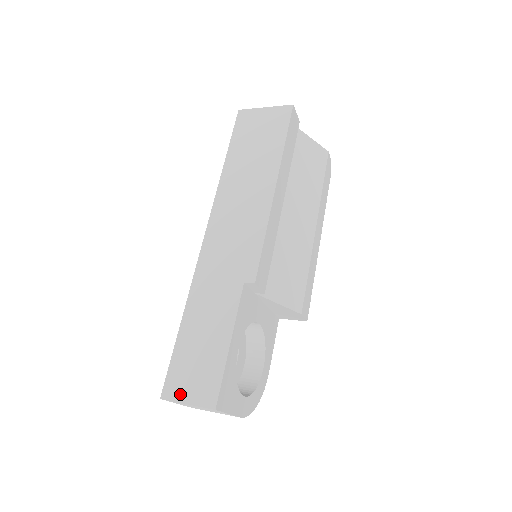
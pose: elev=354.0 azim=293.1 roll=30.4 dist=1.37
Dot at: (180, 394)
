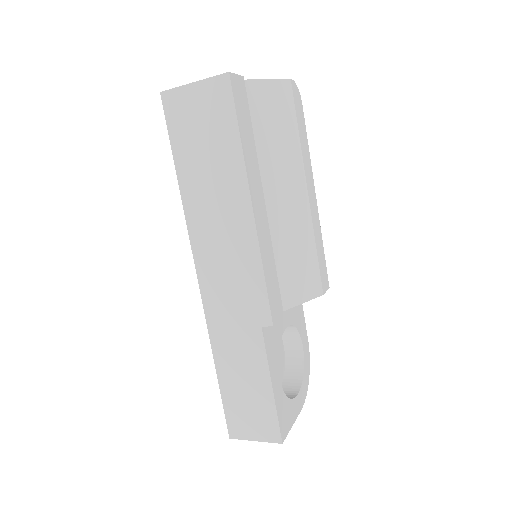
Dot at: (245, 434)
